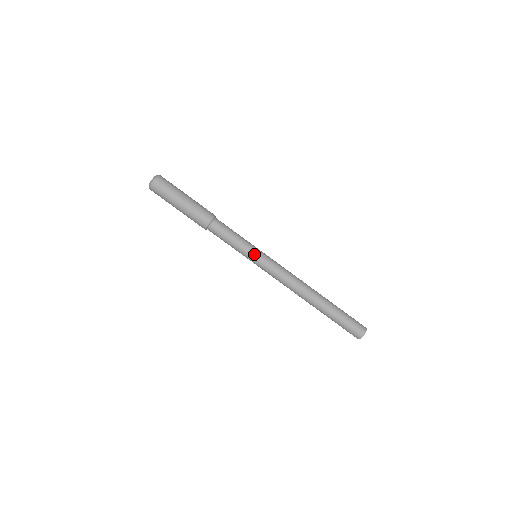
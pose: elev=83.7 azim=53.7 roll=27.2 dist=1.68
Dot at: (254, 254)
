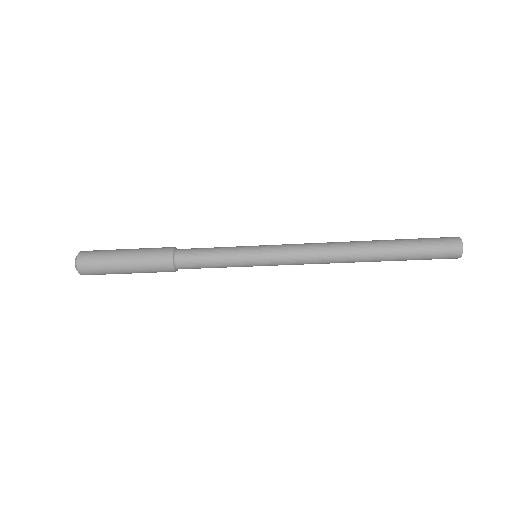
Dot at: (251, 266)
